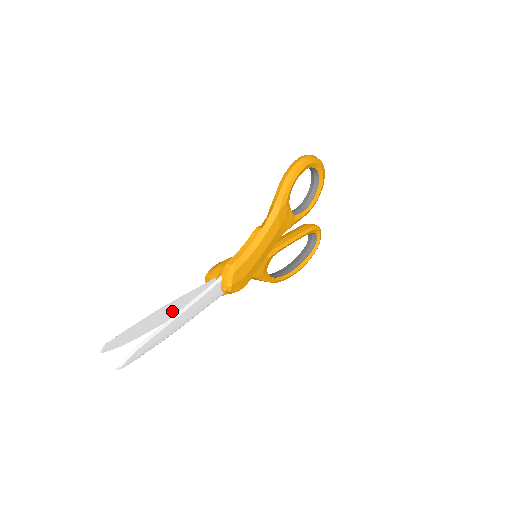
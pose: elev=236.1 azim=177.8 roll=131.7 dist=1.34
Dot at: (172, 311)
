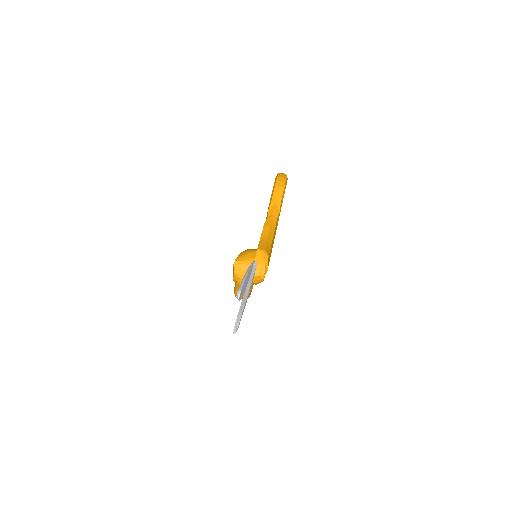
Dot at: (247, 280)
